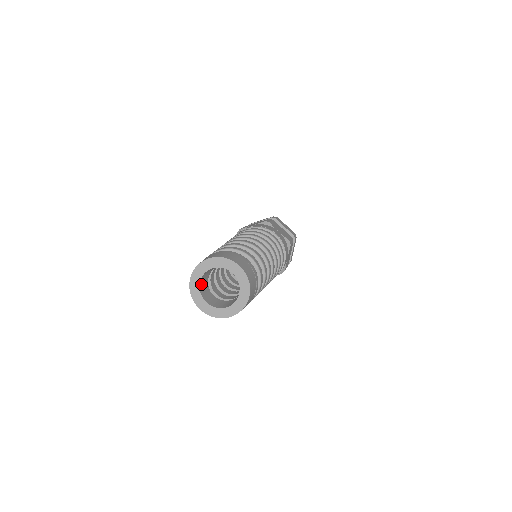
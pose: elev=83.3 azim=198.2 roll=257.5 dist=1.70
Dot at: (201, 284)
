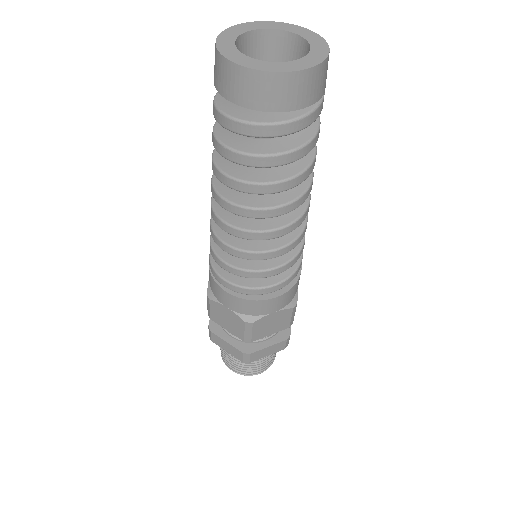
Dot at: occluded
